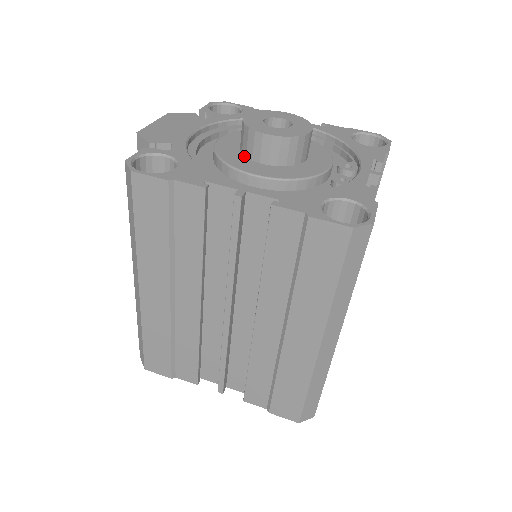
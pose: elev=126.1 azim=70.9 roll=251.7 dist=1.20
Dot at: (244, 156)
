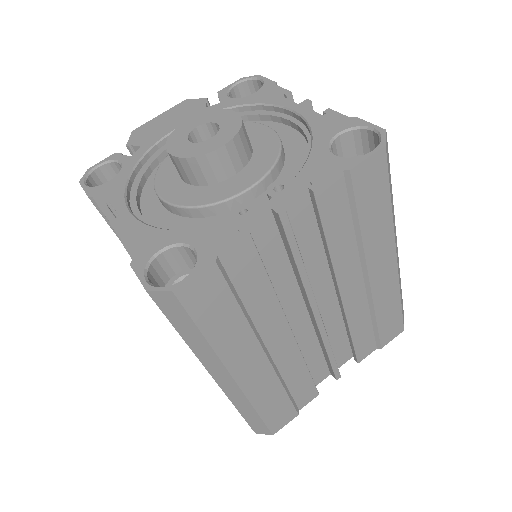
Dot at: occluded
